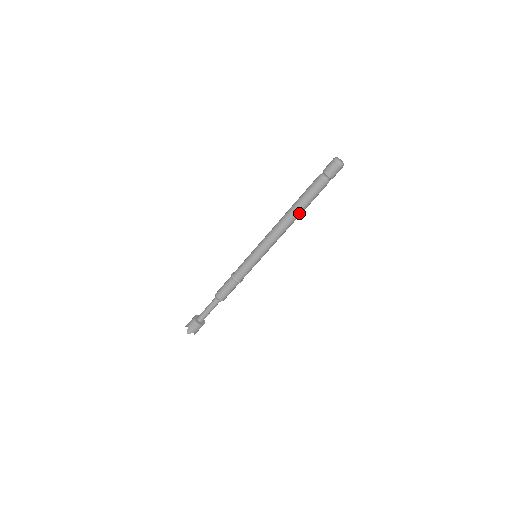
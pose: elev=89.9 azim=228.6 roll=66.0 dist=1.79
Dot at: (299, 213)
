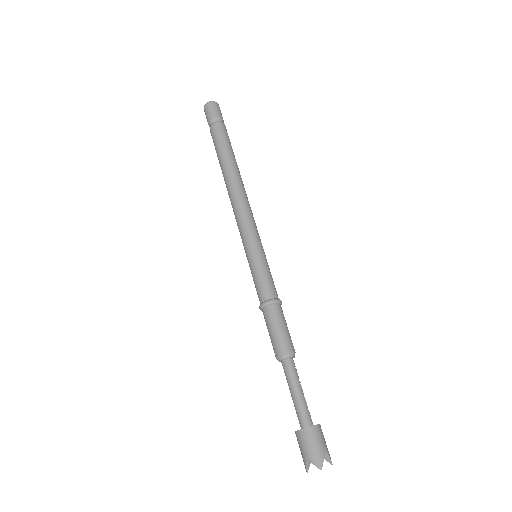
Dot at: (236, 168)
